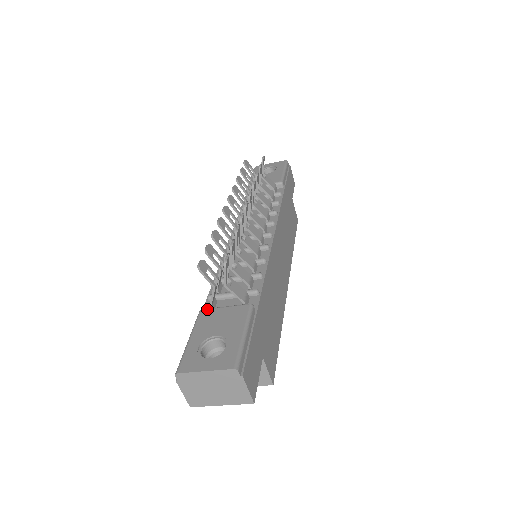
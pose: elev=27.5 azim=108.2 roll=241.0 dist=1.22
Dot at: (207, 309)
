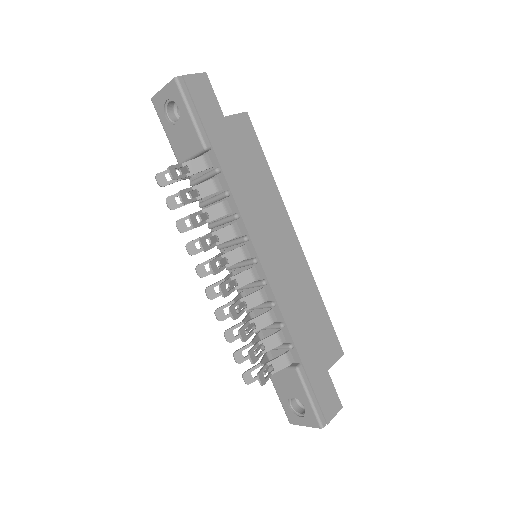
Dot at: (270, 369)
